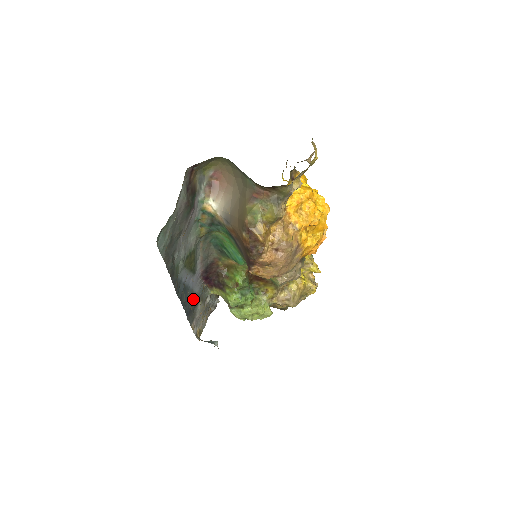
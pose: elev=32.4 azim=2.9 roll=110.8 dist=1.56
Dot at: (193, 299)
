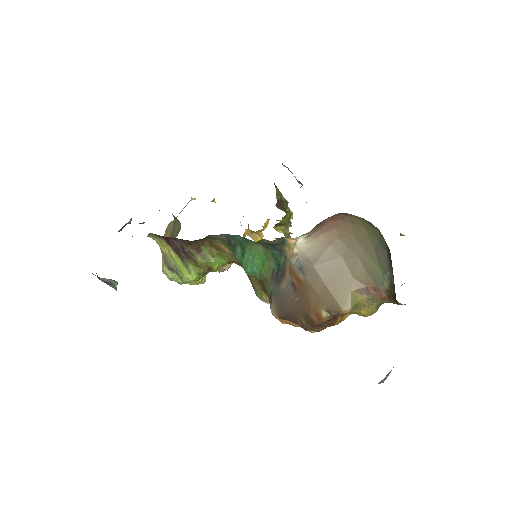
Dot at: occluded
